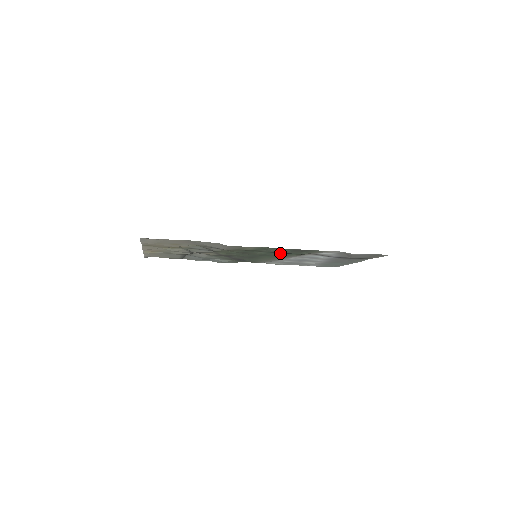
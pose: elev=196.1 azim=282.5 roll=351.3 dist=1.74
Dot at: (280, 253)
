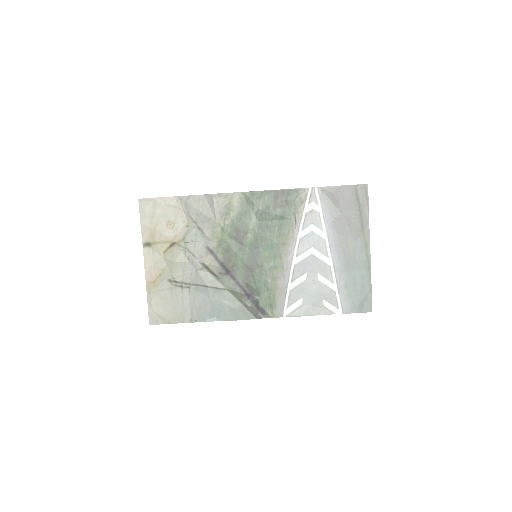
Dot at: (271, 224)
